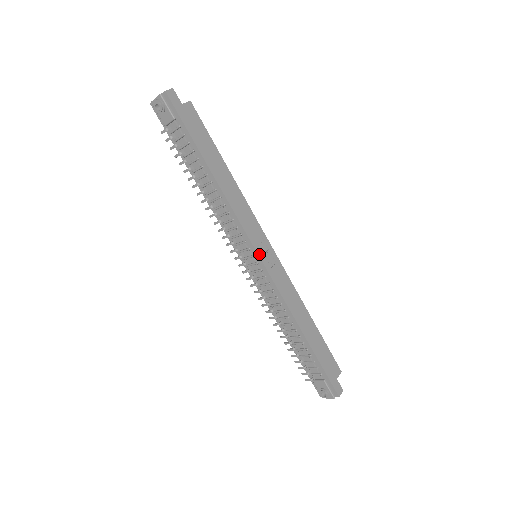
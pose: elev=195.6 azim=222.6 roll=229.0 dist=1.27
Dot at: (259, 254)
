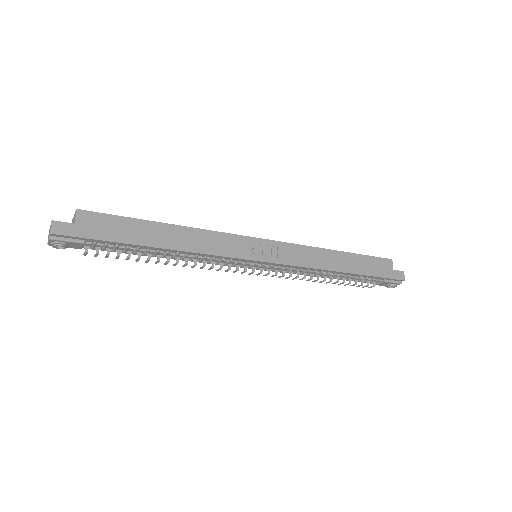
Dot at: (259, 260)
